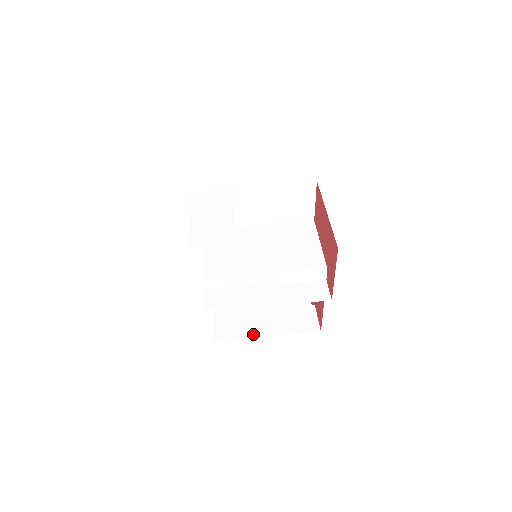
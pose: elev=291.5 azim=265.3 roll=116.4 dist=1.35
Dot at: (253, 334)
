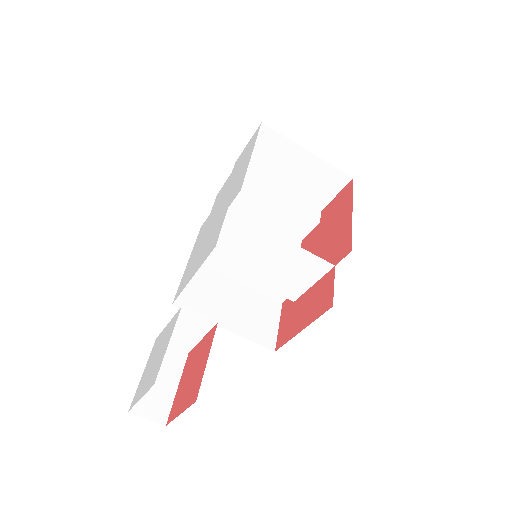
Dot at: (251, 210)
